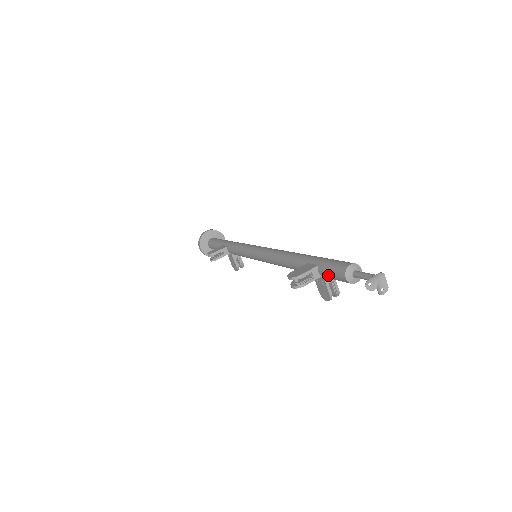
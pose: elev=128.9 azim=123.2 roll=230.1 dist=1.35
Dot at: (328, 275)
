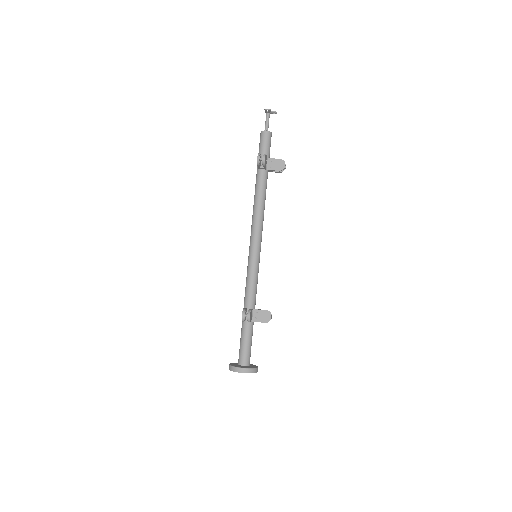
Dot at: (265, 148)
